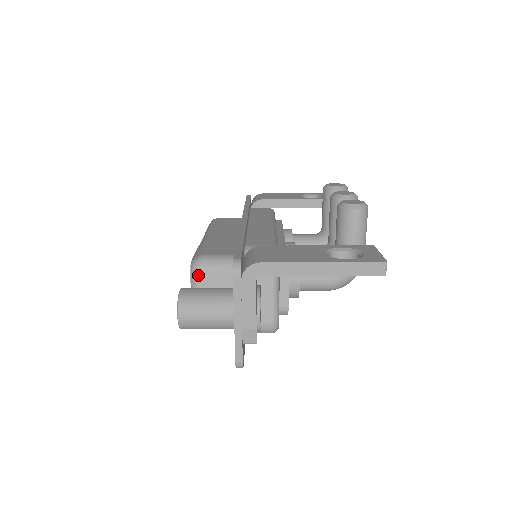
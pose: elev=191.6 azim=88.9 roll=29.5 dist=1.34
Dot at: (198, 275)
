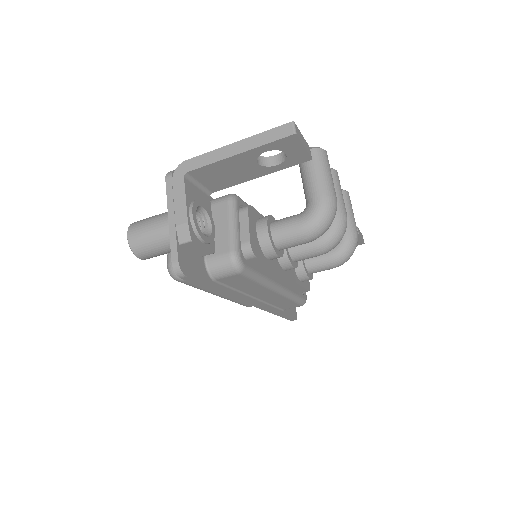
Dot at: occluded
